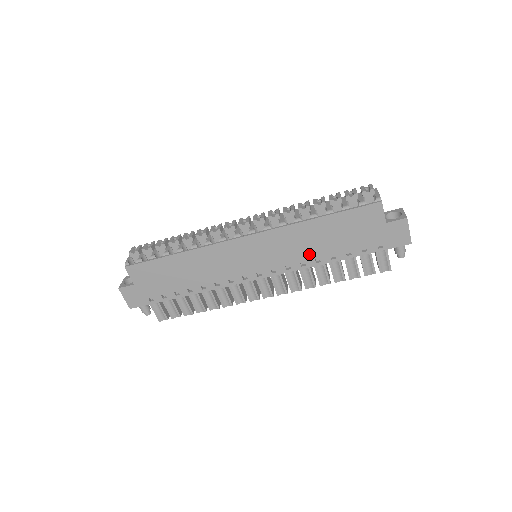
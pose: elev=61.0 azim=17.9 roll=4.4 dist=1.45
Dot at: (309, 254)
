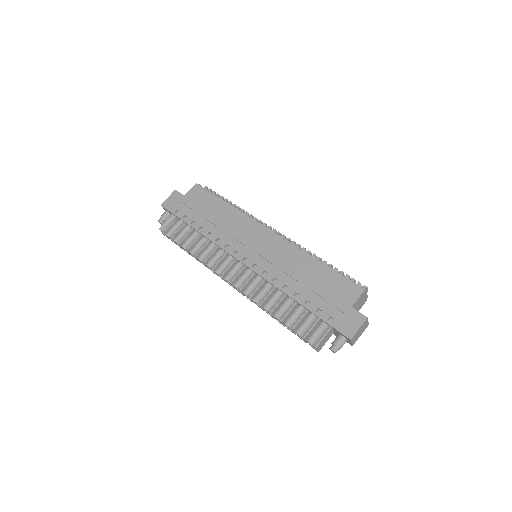
Dot at: (286, 278)
